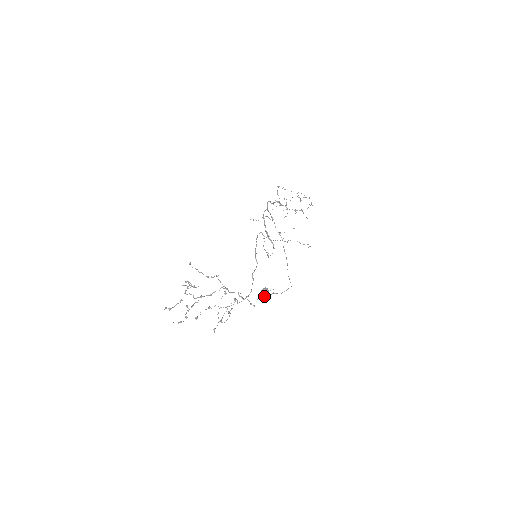
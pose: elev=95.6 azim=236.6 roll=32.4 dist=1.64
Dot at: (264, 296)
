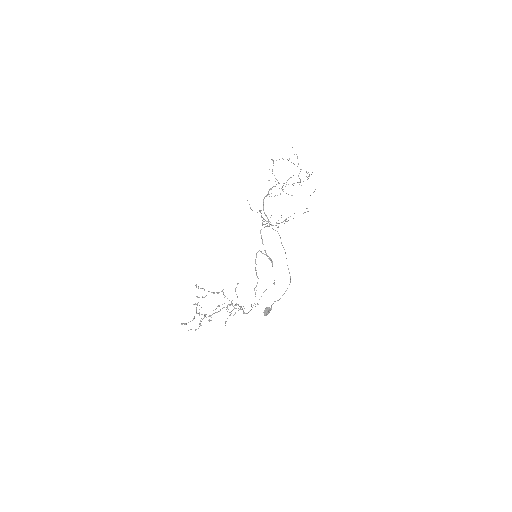
Dot at: occluded
